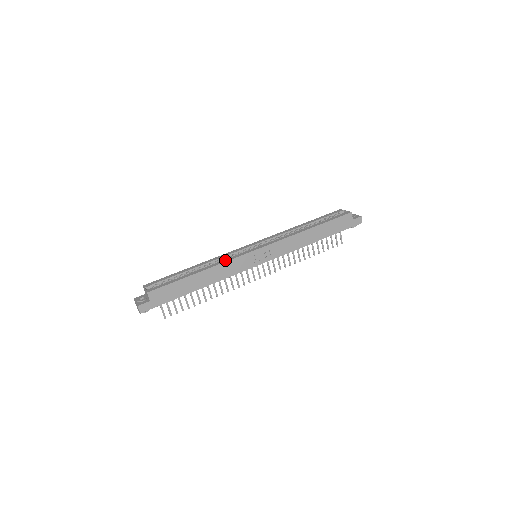
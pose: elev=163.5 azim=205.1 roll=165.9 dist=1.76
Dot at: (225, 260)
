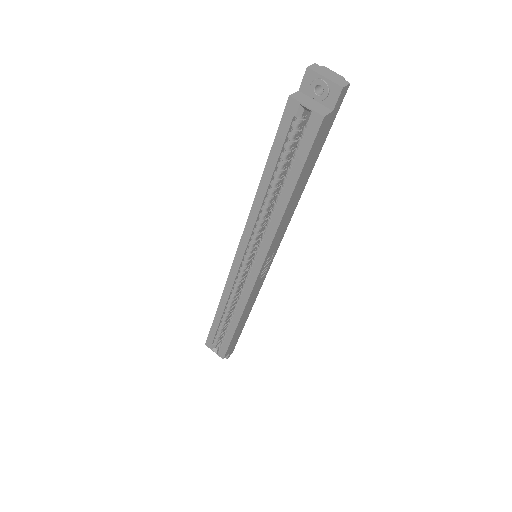
Dot at: (242, 302)
